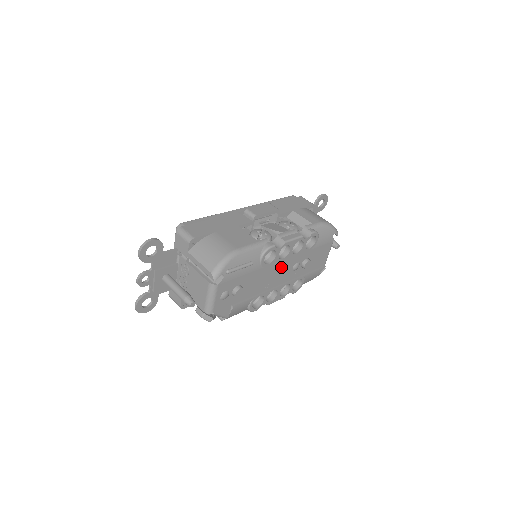
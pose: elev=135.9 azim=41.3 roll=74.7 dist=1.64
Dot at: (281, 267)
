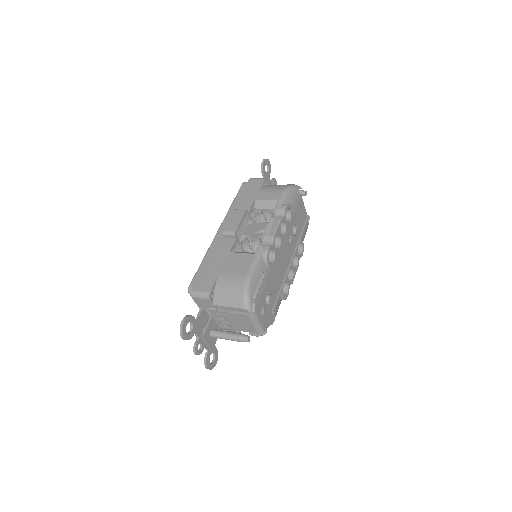
Dot at: (282, 252)
